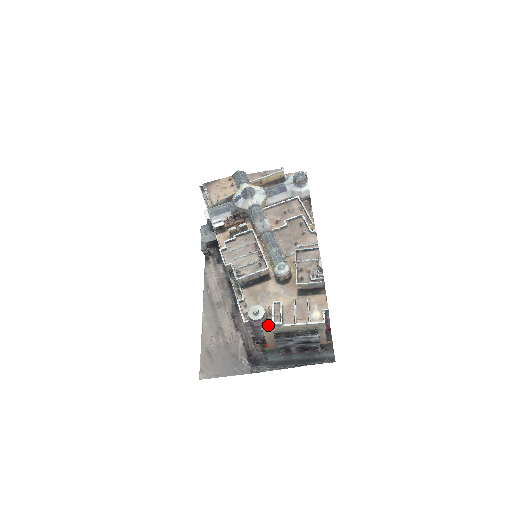
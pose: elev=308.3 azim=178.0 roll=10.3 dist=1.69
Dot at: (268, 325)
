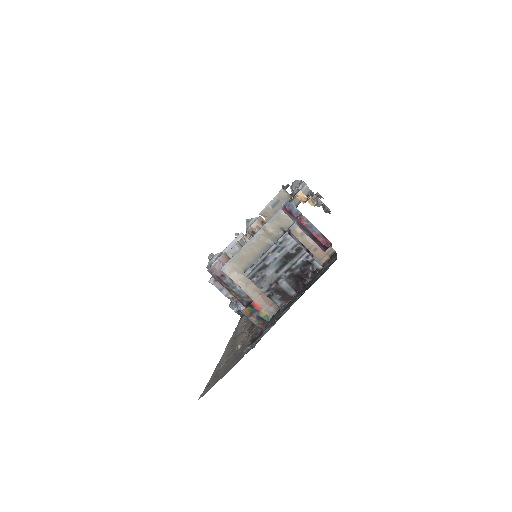
Dot at: (227, 262)
